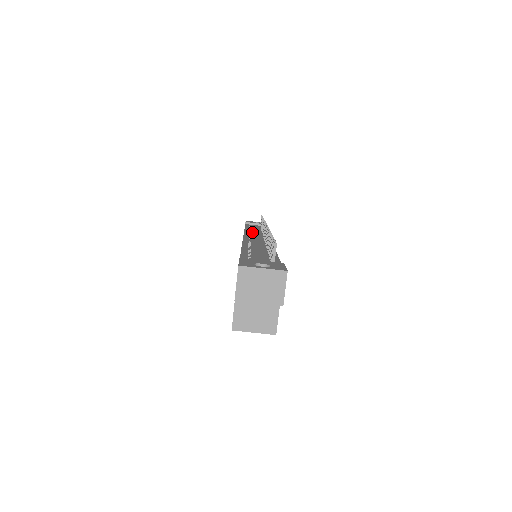
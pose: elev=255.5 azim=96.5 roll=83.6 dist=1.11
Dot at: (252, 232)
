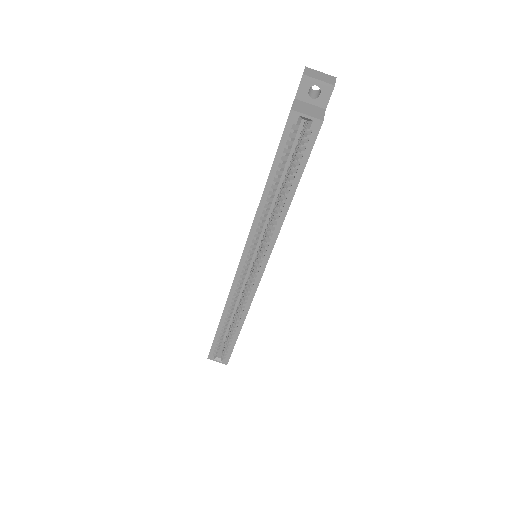
Dot at: occluded
